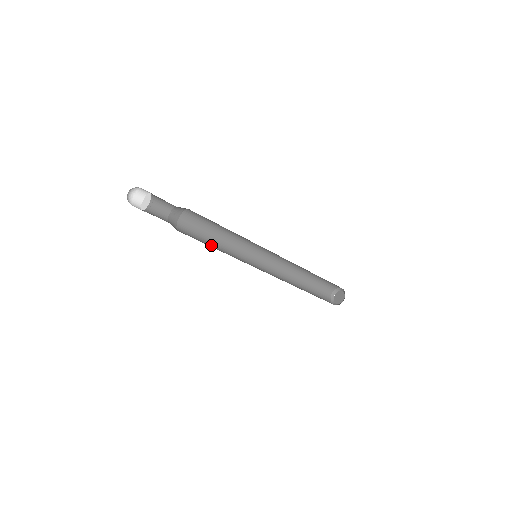
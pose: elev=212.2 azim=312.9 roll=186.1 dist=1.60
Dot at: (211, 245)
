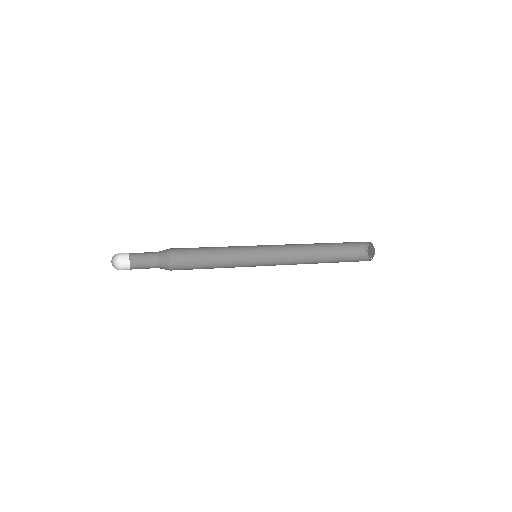
Dot at: (209, 268)
